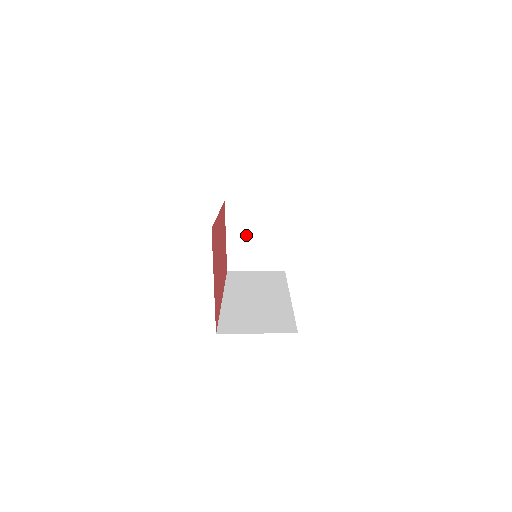
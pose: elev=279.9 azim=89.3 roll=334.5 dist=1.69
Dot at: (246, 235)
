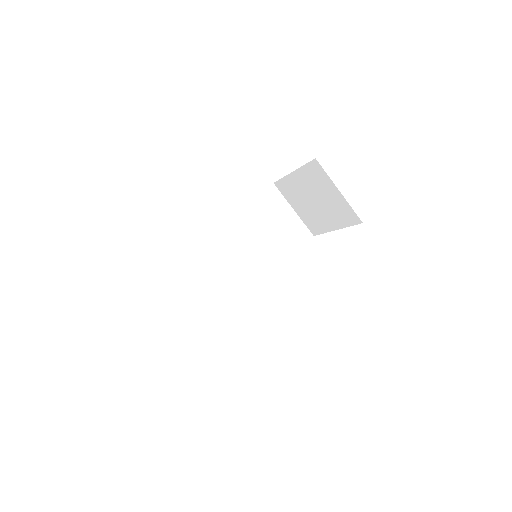
Dot at: (309, 191)
